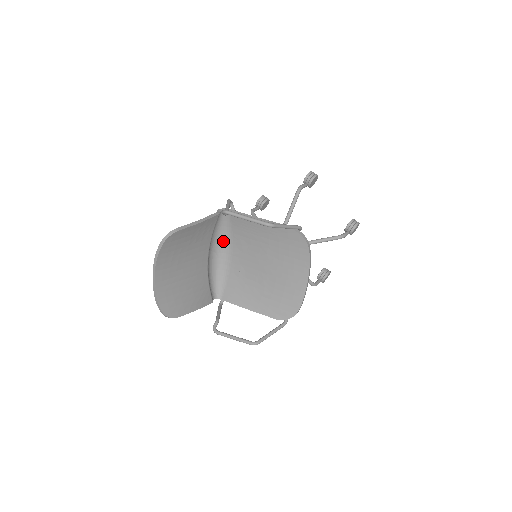
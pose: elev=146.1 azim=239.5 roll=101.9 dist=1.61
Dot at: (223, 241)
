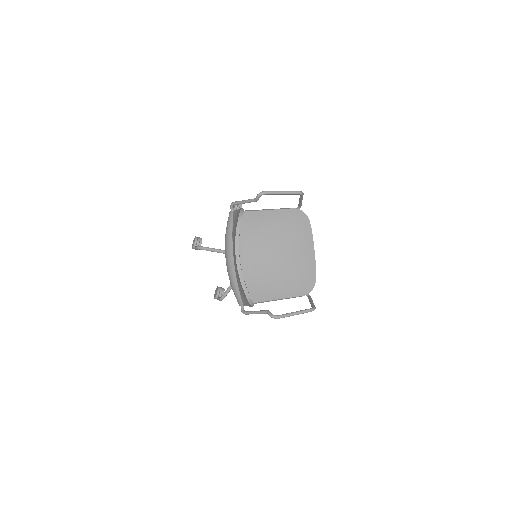
Dot at: occluded
